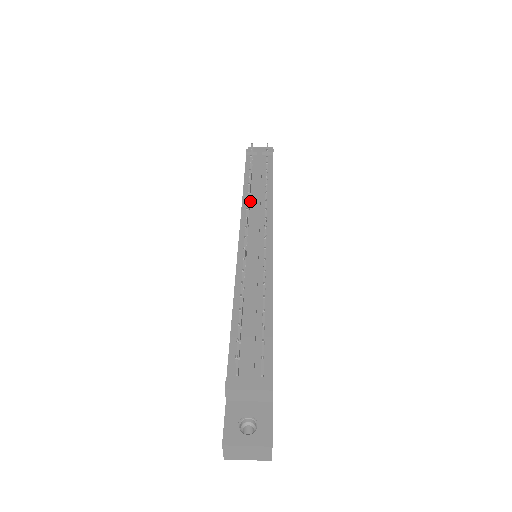
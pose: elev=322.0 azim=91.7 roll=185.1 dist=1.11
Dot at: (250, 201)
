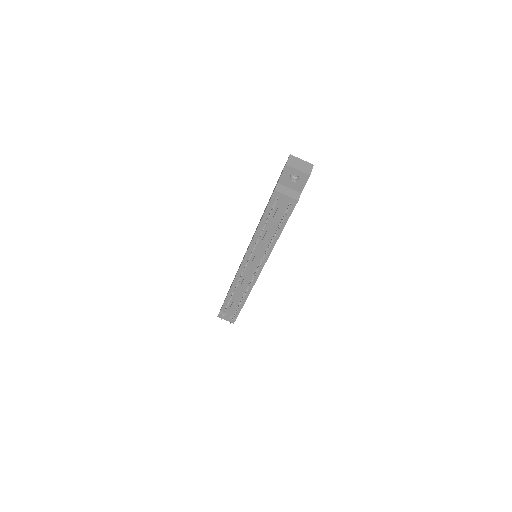
Dot at: occluded
